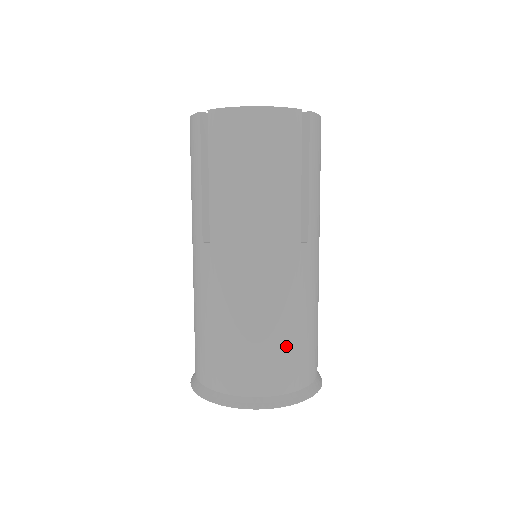
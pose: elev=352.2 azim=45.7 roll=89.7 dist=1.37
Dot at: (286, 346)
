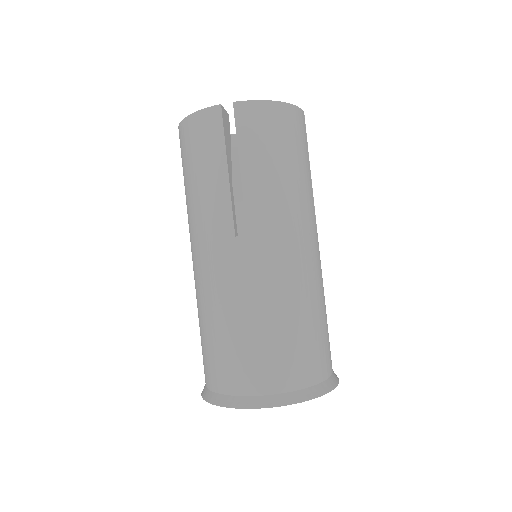
Dot at: (231, 344)
